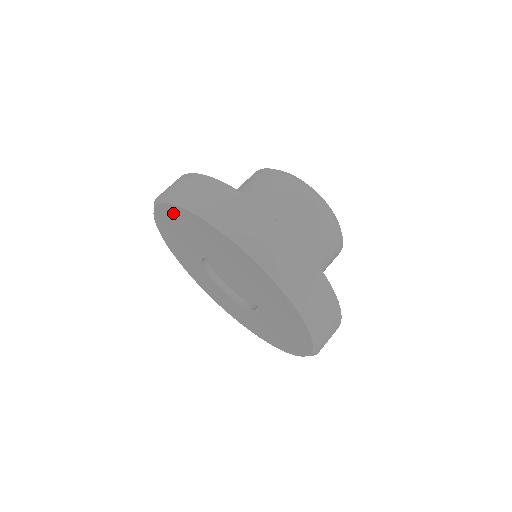
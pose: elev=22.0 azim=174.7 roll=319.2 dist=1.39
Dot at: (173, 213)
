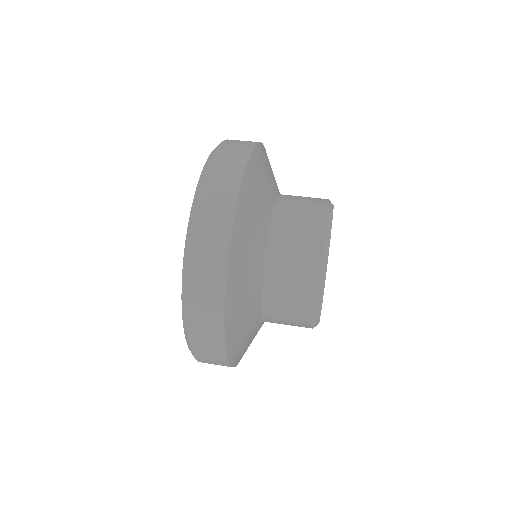
Dot at: occluded
